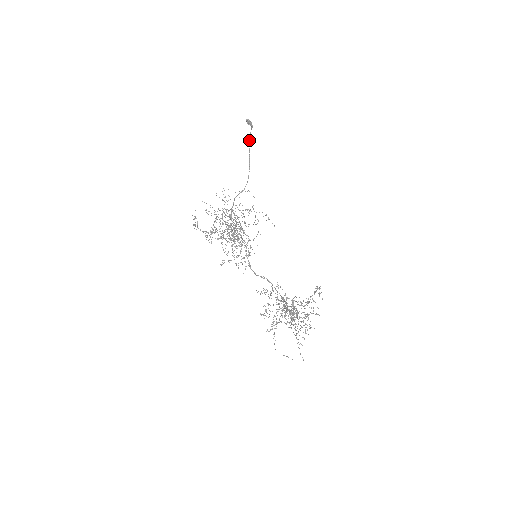
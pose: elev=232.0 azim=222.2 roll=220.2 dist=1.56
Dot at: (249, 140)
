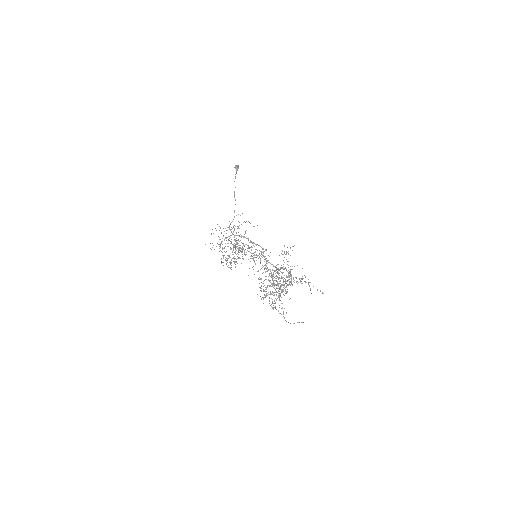
Dot at: occluded
